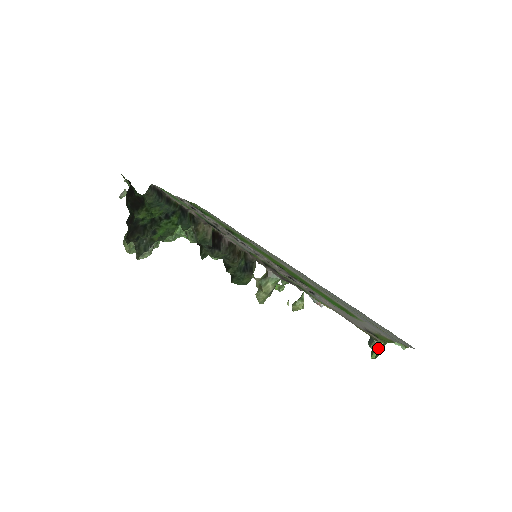
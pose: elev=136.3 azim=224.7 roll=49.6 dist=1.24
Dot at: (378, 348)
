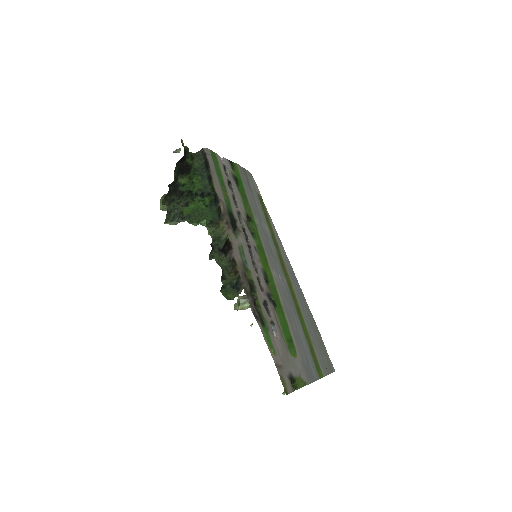
Dot at: occluded
